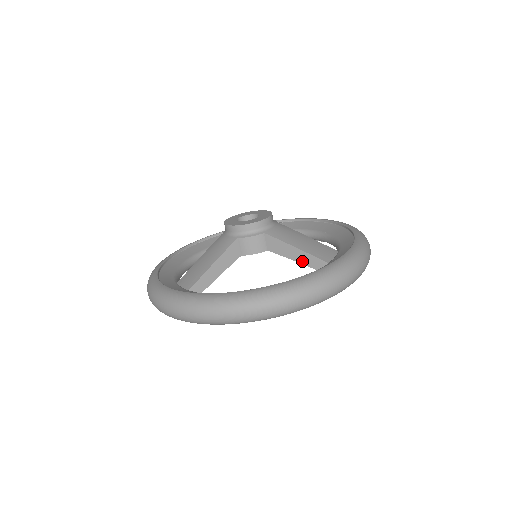
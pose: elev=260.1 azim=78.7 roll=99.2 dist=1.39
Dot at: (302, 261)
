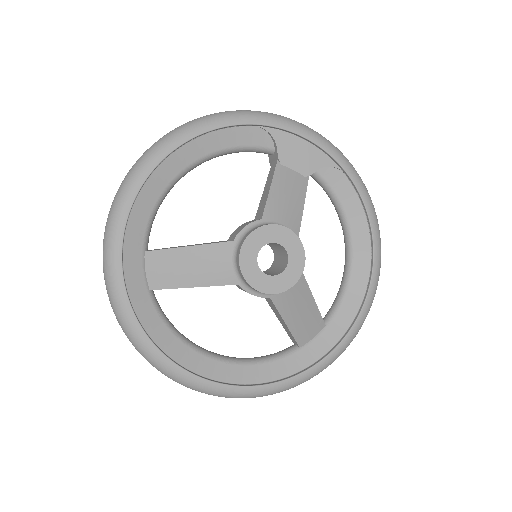
Dot at: (283, 325)
